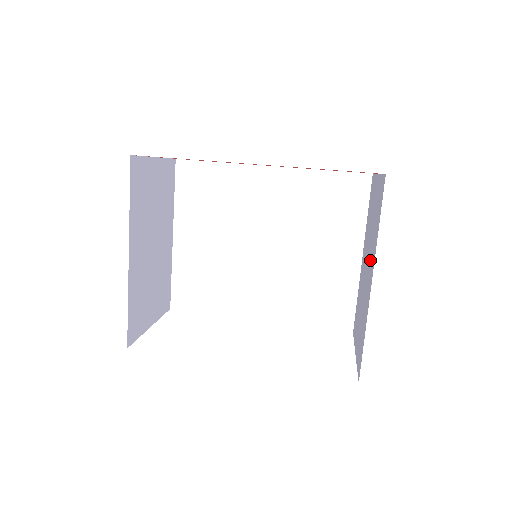
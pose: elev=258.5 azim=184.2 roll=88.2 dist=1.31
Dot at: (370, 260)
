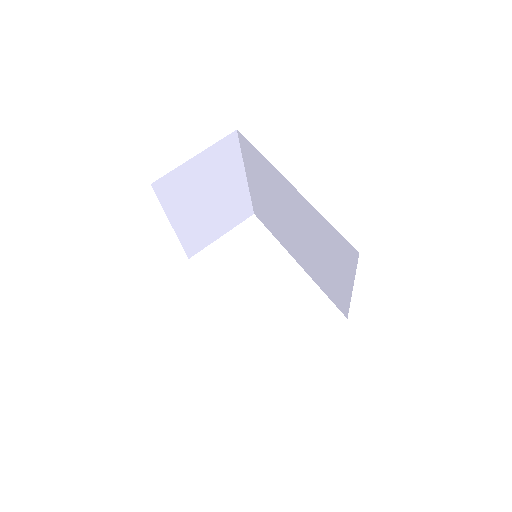
Dot at: occluded
